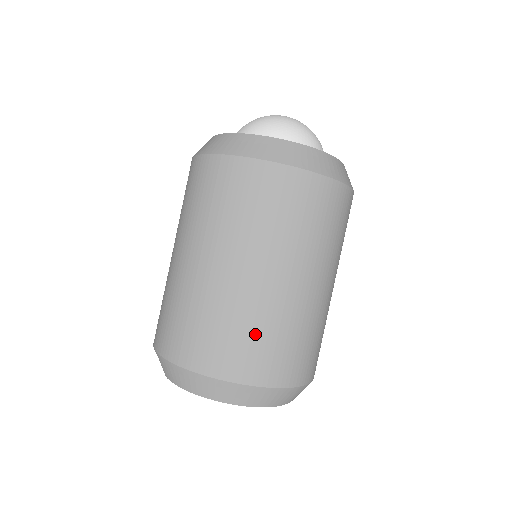
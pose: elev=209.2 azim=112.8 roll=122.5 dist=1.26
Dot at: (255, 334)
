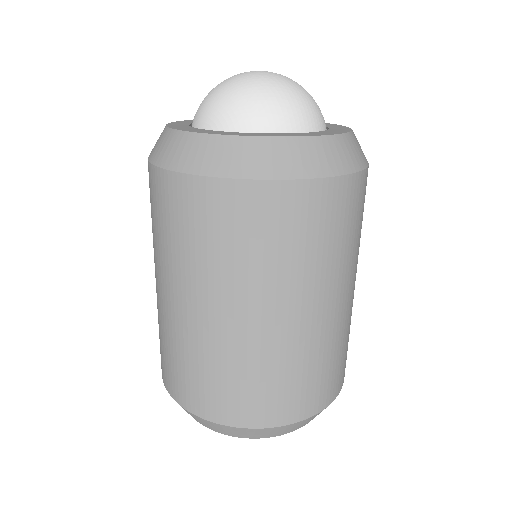
Dot at: (306, 373)
